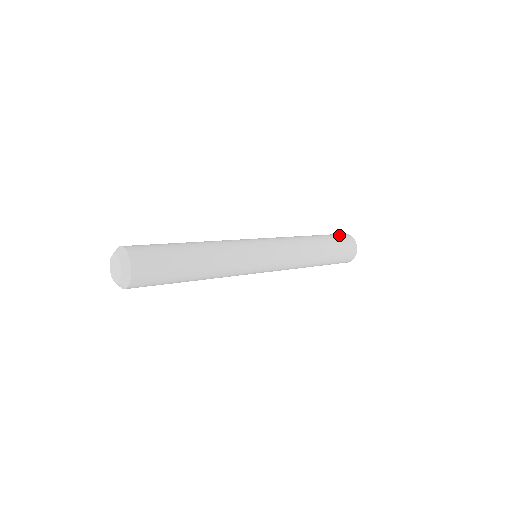
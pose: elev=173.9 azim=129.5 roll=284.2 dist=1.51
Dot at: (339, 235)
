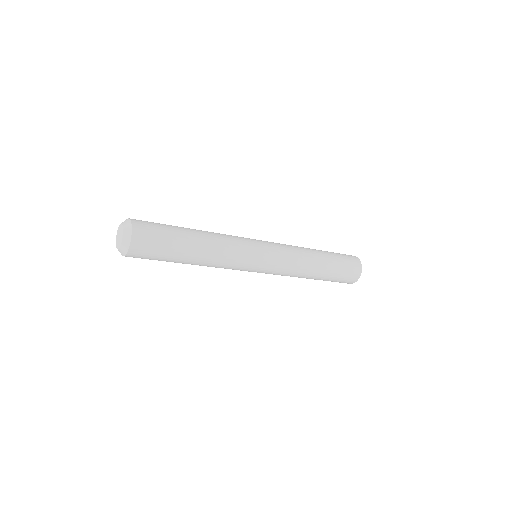
Dot at: (348, 257)
